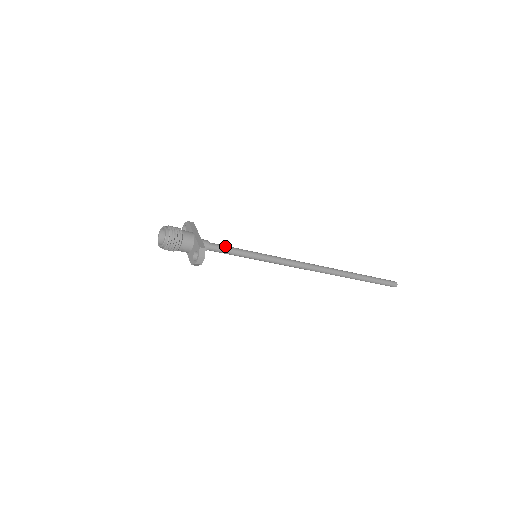
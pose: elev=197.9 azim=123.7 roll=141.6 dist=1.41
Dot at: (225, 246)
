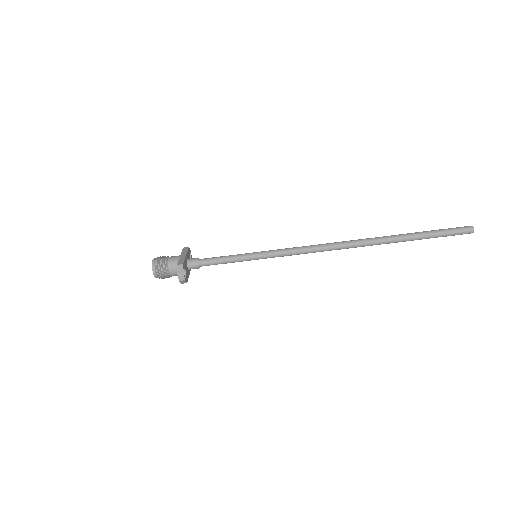
Dot at: (217, 257)
